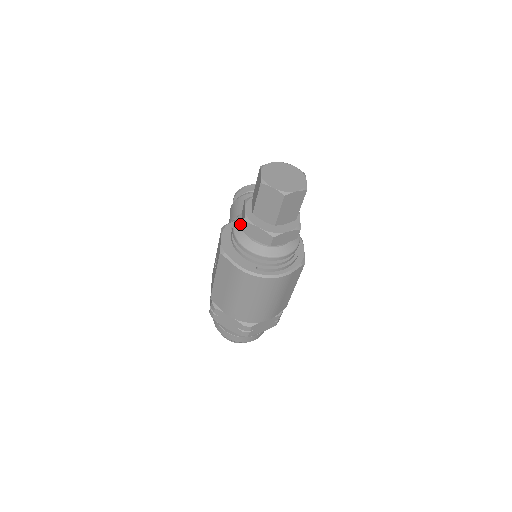
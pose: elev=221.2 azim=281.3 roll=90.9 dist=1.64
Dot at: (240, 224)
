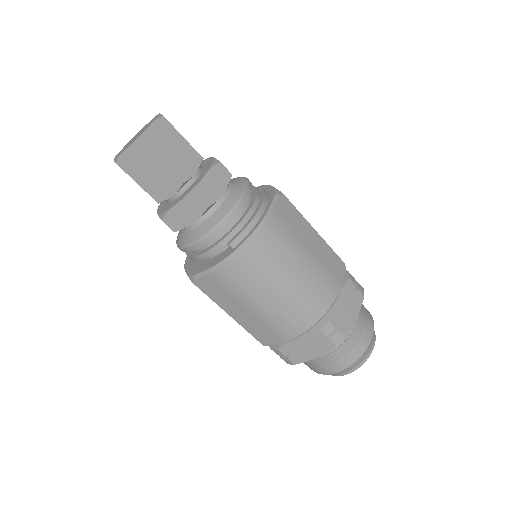
Dot at: (178, 235)
